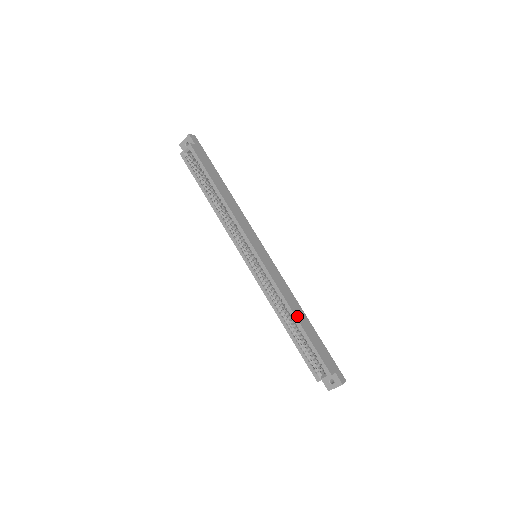
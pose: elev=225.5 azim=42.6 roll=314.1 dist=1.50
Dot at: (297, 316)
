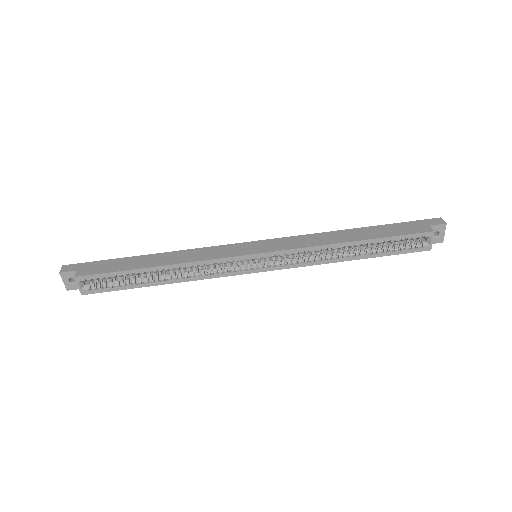
Dot at: (351, 240)
